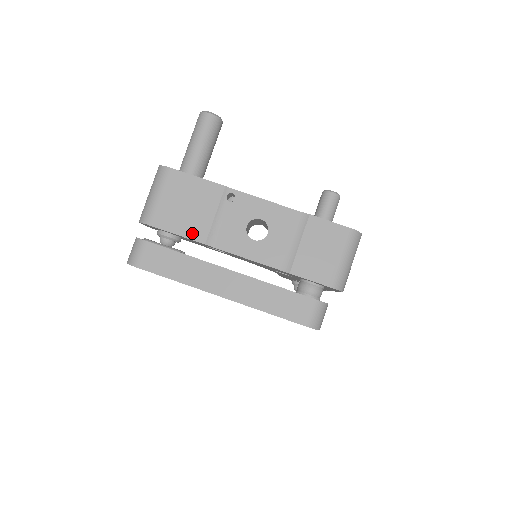
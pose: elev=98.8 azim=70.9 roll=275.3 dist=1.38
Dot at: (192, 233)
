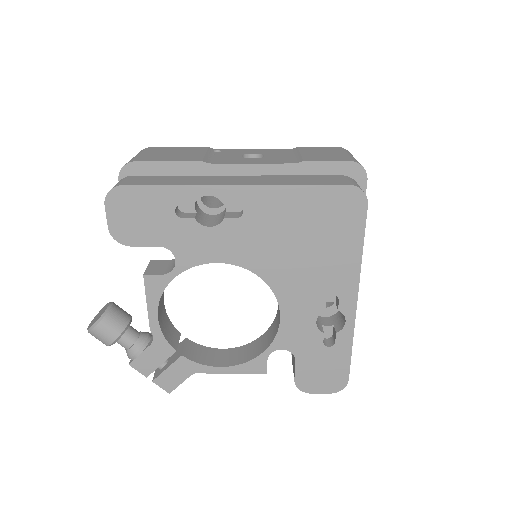
Dot at: (185, 159)
